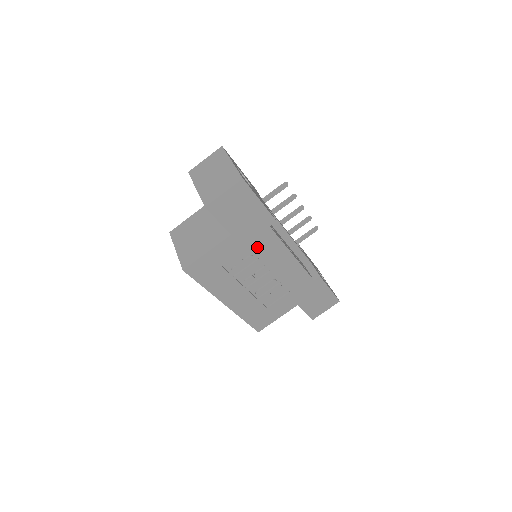
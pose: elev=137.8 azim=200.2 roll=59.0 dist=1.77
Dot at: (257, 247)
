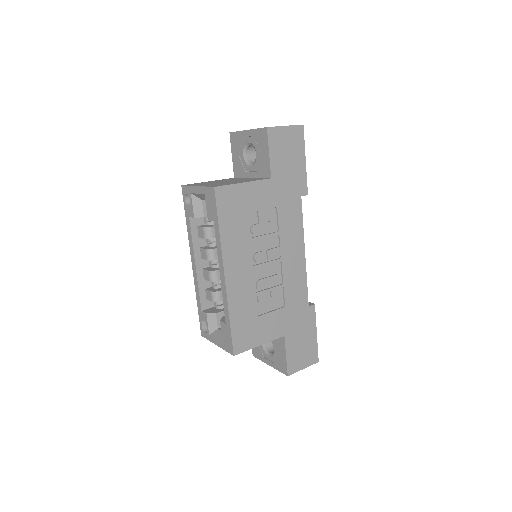
Dot at: (283, 214)
